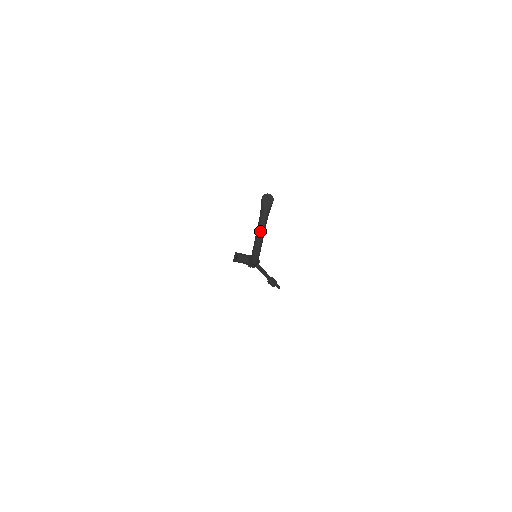
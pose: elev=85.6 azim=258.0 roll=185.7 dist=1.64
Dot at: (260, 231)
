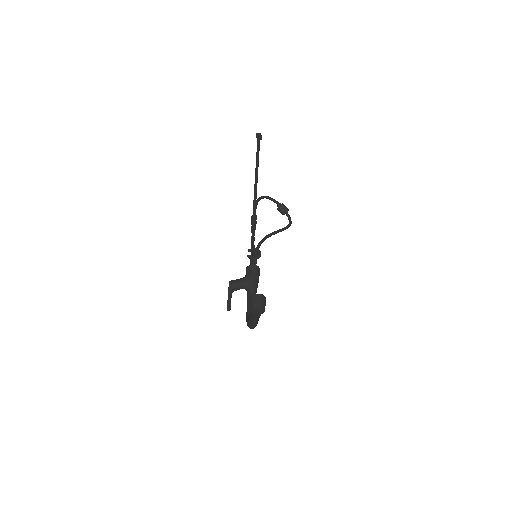
Dot at: (252, 325)
